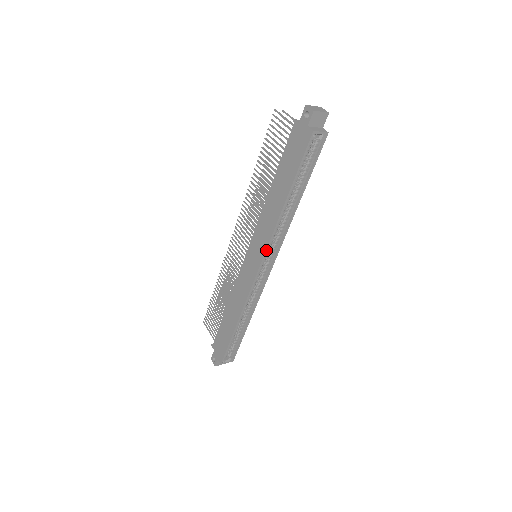
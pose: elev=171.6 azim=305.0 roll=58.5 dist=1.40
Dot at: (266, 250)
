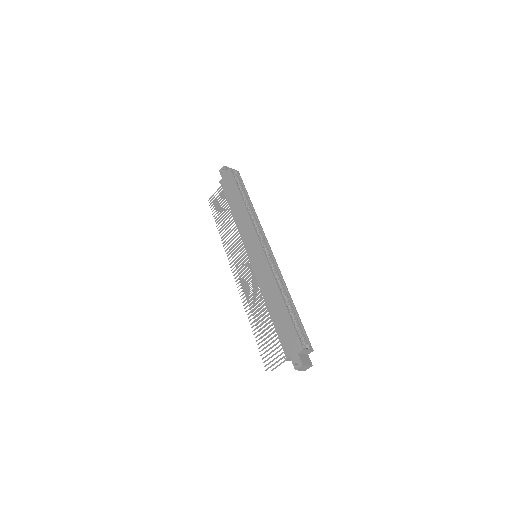
Dot at: (255, 231)
